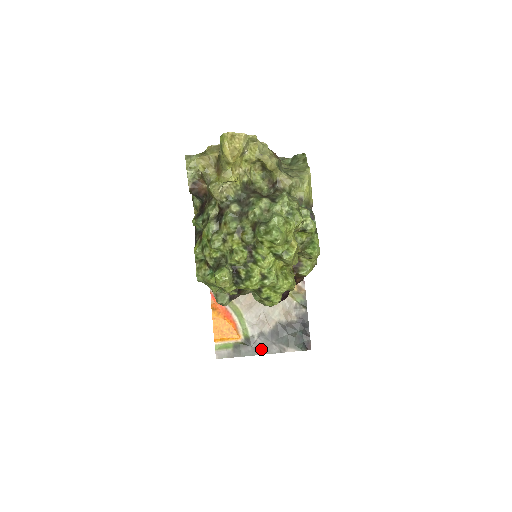
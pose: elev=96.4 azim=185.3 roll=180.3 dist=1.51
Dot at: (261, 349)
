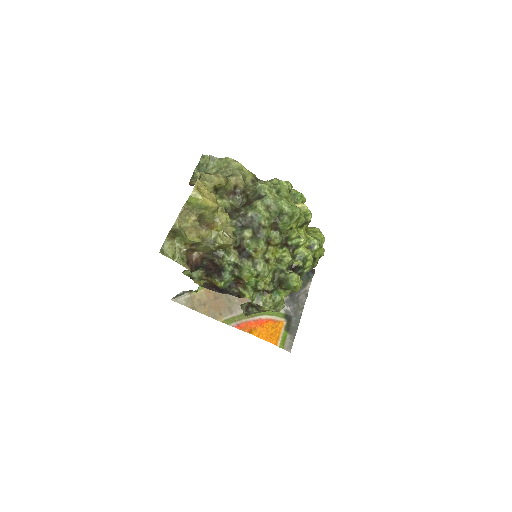
Dot at: (298, 309)
